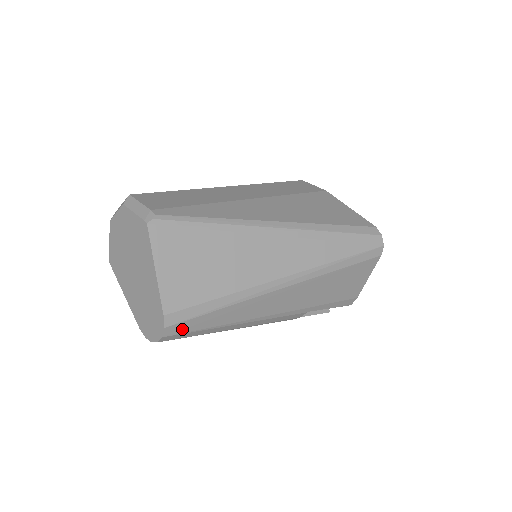
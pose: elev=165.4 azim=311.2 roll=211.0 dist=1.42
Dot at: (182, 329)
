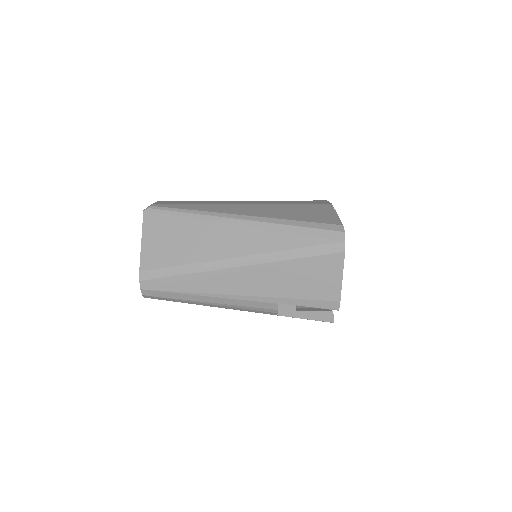
Dot at: (154, 286)
